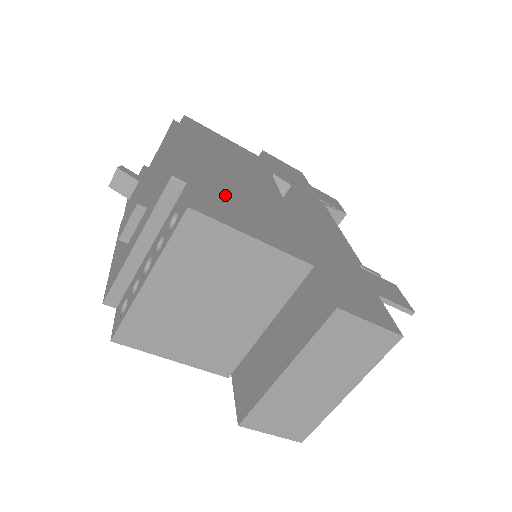
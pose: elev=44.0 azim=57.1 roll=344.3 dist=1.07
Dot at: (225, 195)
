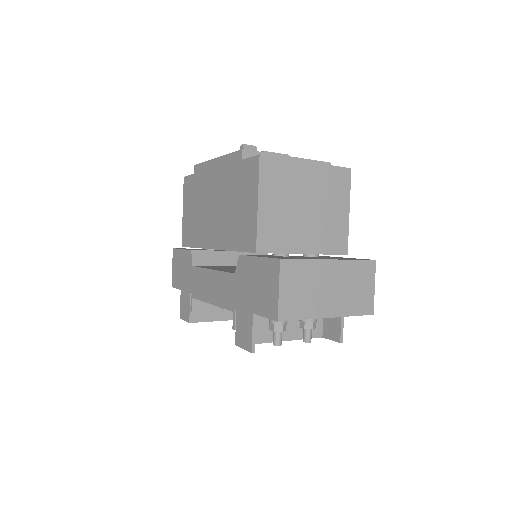
Dot at: occluded
